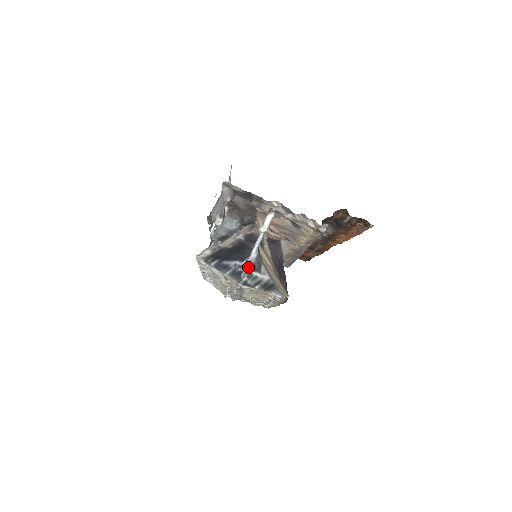
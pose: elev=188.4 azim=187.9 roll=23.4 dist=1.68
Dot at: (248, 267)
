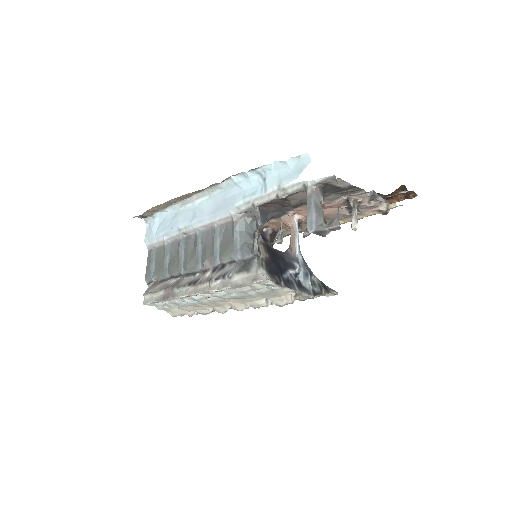
Dot at: (307, 273)
